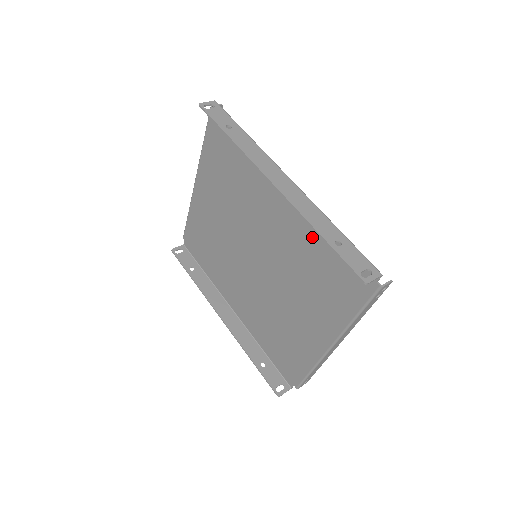
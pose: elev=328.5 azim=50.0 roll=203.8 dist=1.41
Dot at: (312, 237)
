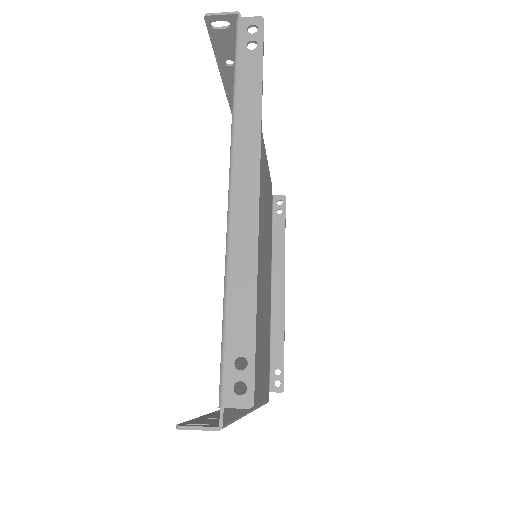
Dot at: occluded
